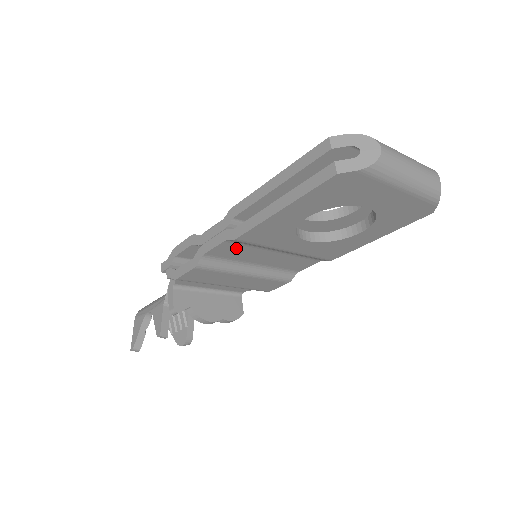
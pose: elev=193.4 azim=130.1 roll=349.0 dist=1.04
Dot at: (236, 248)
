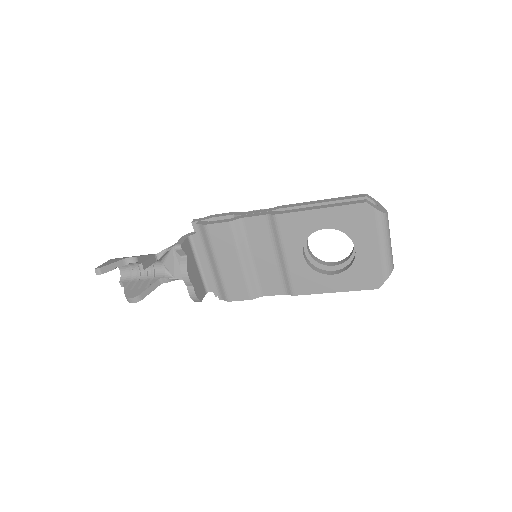
Dot at: (263, 229)
